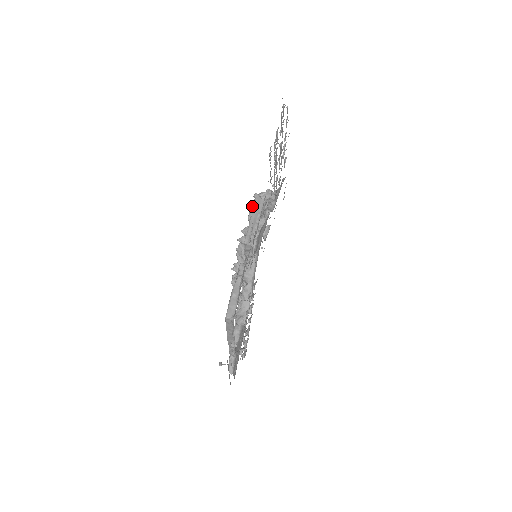
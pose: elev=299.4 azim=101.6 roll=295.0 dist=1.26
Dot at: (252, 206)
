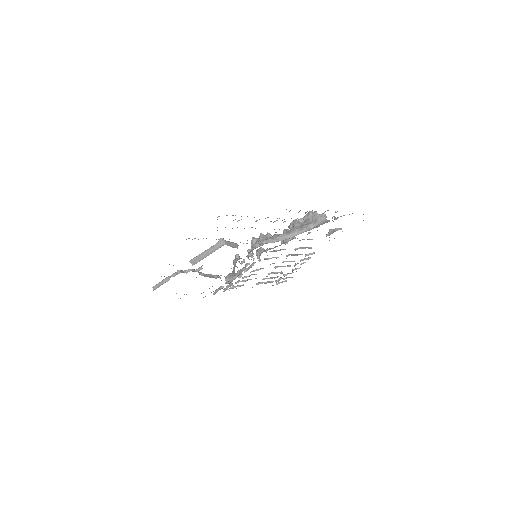
Dot at: (305, 215)
